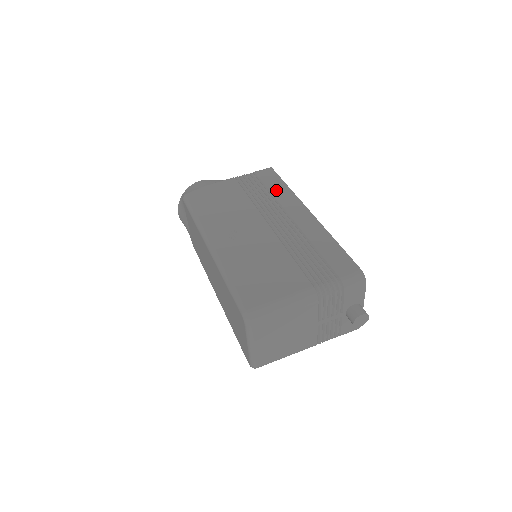
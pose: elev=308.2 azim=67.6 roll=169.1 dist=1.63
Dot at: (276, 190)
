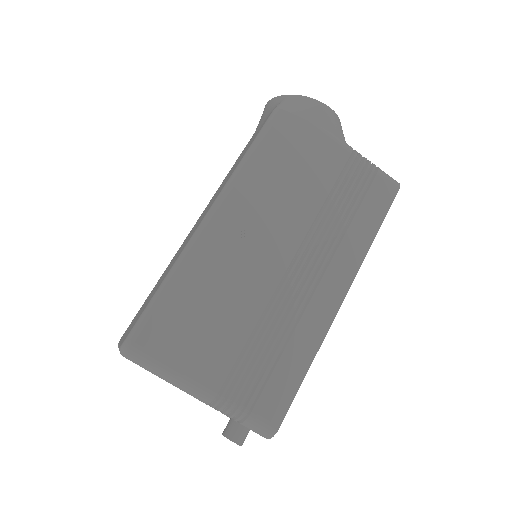
Dot at: (359, 227)
